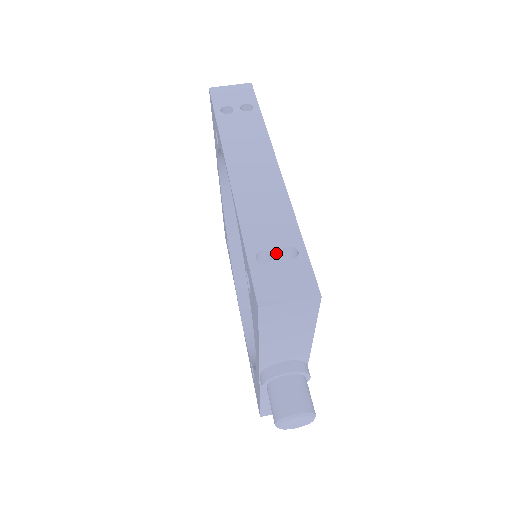
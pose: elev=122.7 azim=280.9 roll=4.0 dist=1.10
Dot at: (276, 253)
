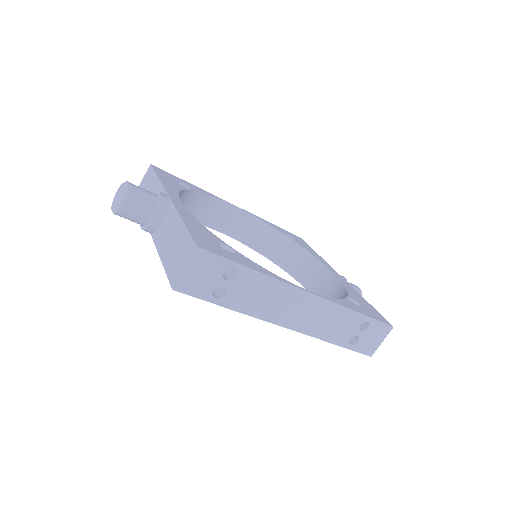
Dot at: (358, 333)
